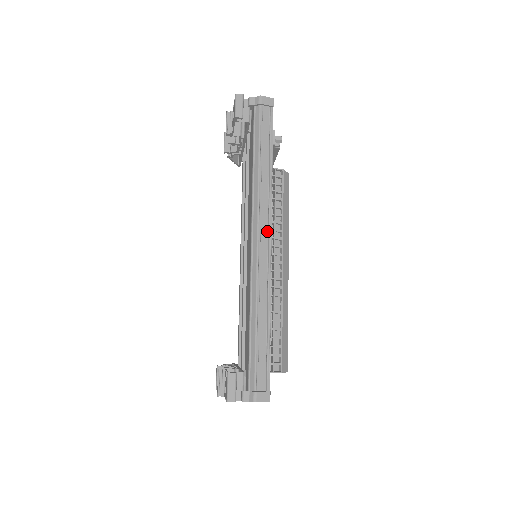
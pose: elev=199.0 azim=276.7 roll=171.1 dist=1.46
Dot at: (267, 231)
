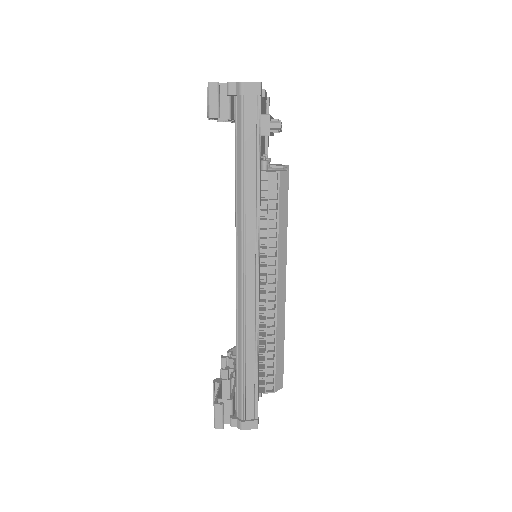
Dot at: (254, 260)
